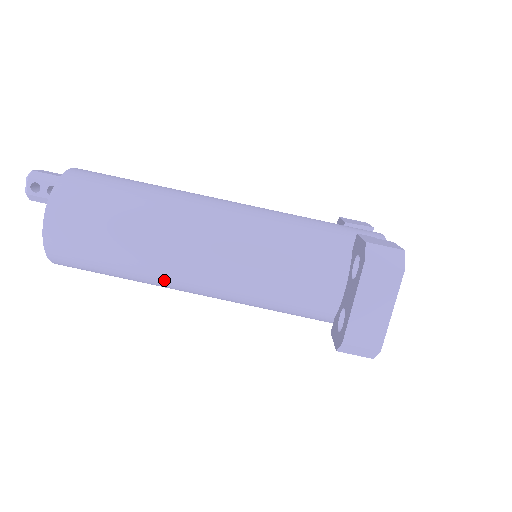
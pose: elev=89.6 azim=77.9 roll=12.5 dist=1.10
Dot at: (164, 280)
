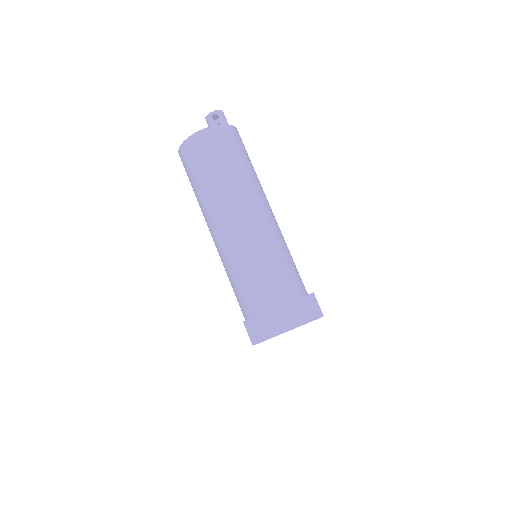
Dot at: (213, 210)
